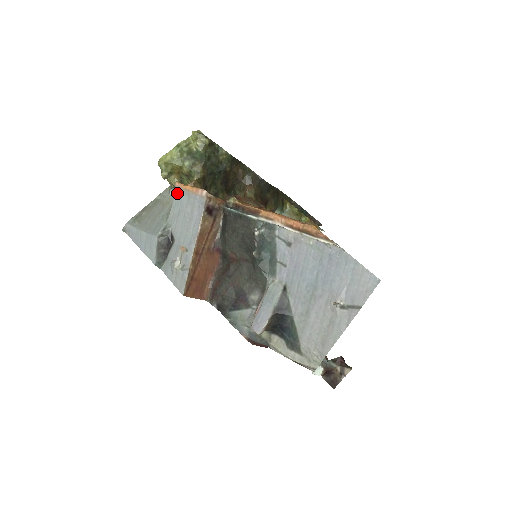
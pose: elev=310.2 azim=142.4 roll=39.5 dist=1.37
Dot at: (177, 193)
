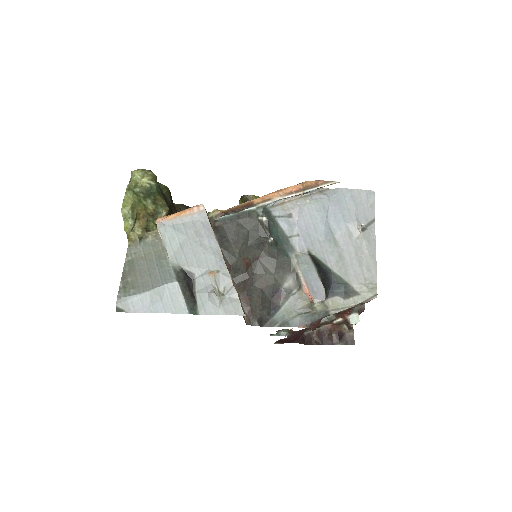
Dot at: (164, 229)
